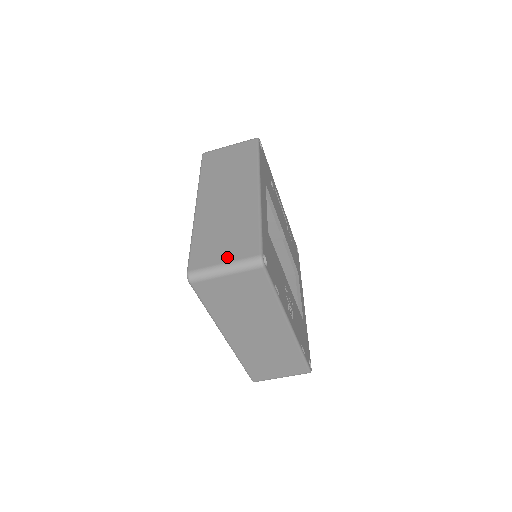
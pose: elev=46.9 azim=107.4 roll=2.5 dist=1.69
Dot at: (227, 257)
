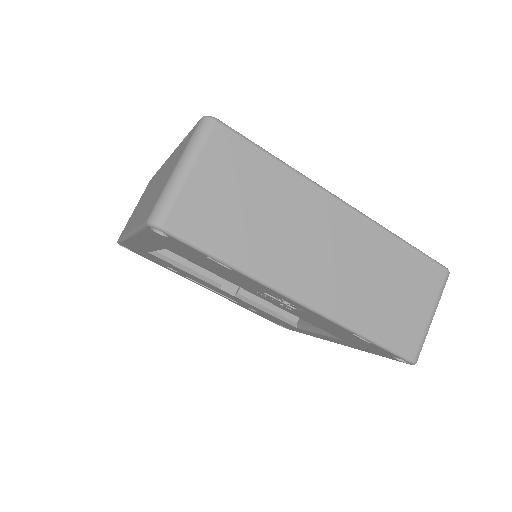
Dot at: (174, 165)
